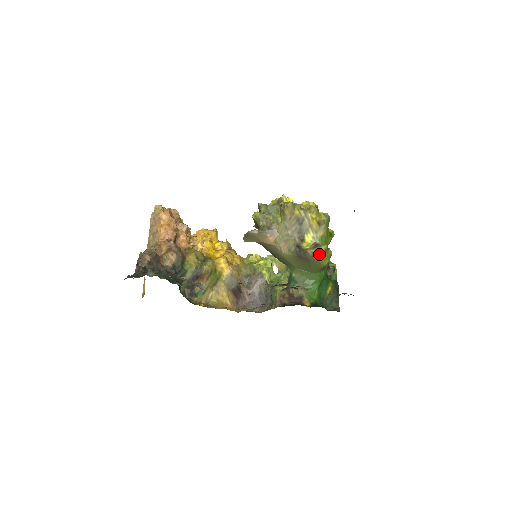
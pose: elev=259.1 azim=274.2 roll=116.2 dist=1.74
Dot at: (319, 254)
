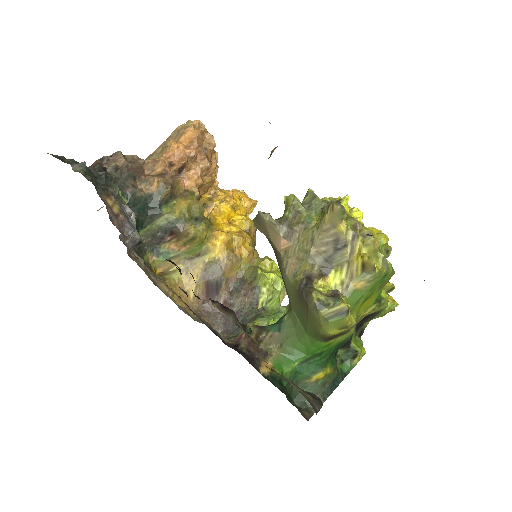
Dot at: (327, 310)
